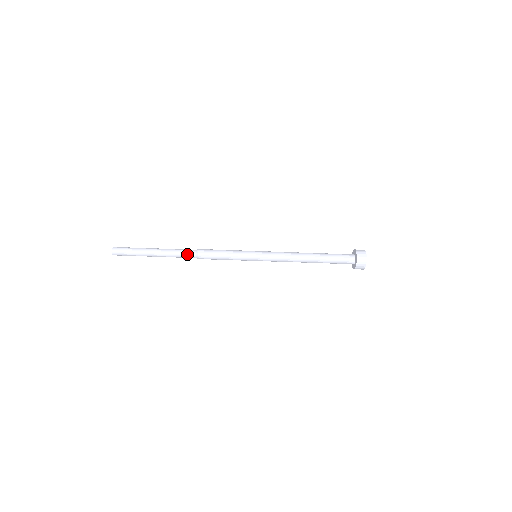
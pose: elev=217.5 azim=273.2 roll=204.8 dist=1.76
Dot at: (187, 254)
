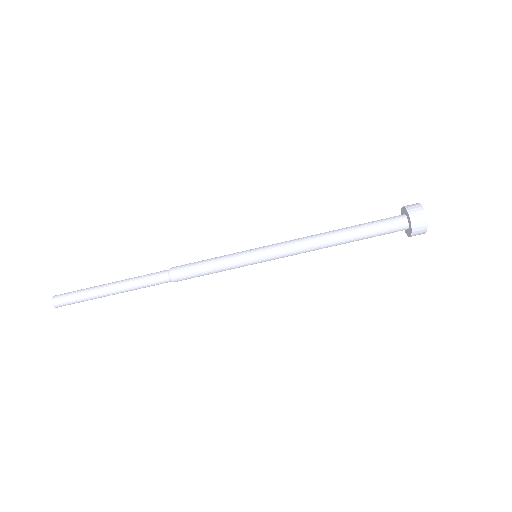
Dot at: (156, 280)
